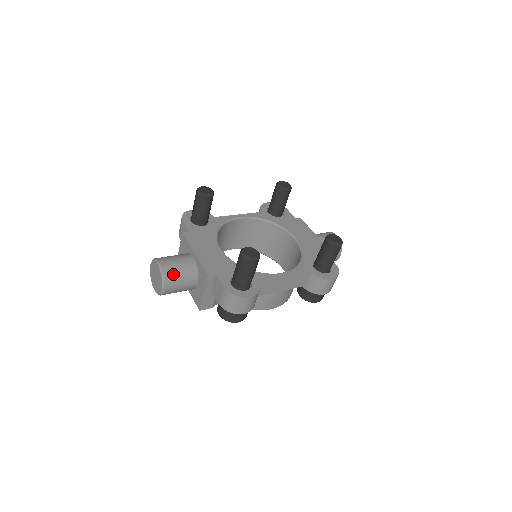
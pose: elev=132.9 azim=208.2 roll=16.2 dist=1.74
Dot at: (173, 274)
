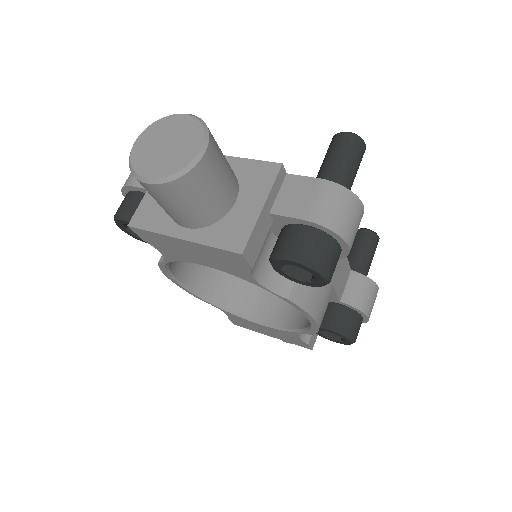
Dot at: (215, 141)
